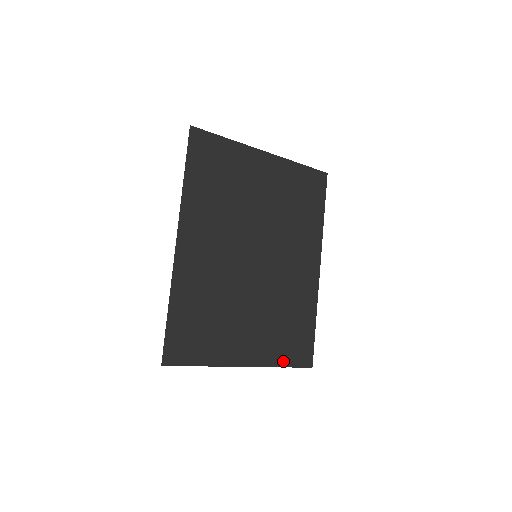
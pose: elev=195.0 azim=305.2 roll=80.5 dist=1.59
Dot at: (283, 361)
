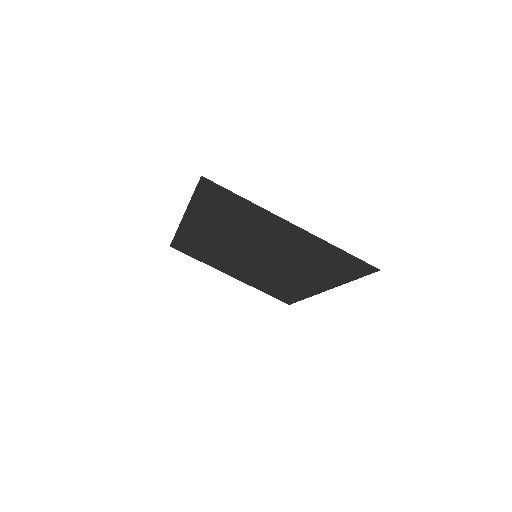
Dot at: (337, 251)
